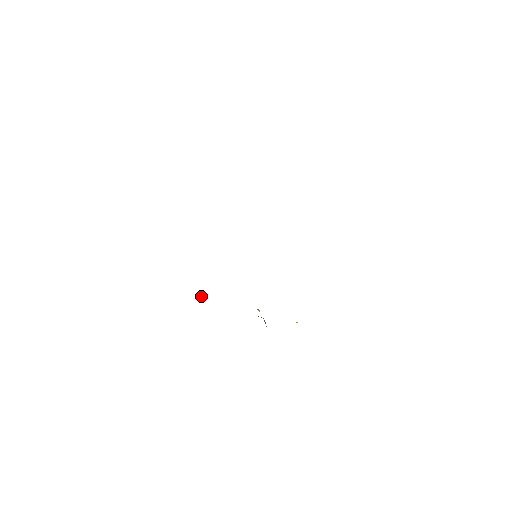
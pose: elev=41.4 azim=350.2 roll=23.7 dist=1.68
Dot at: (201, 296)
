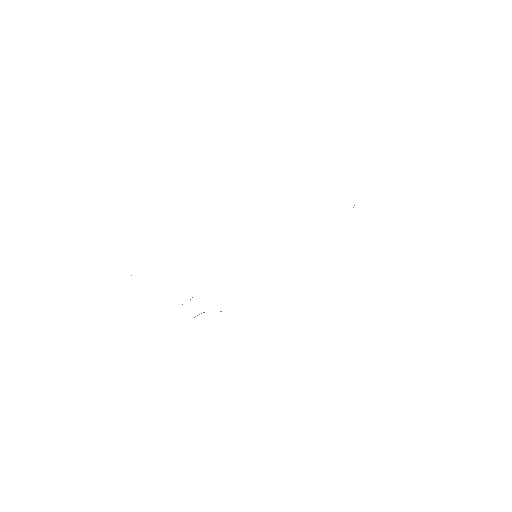
Dot at: occluded
